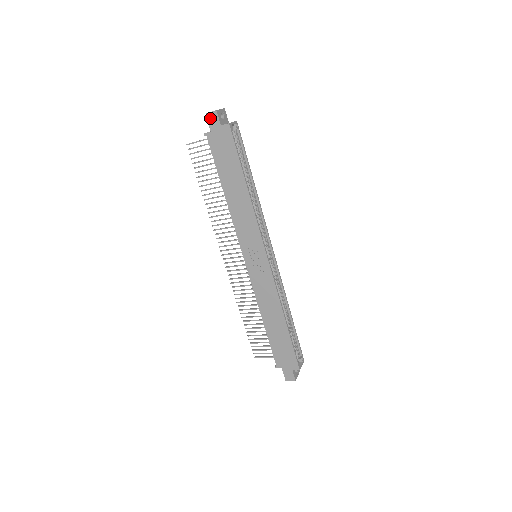
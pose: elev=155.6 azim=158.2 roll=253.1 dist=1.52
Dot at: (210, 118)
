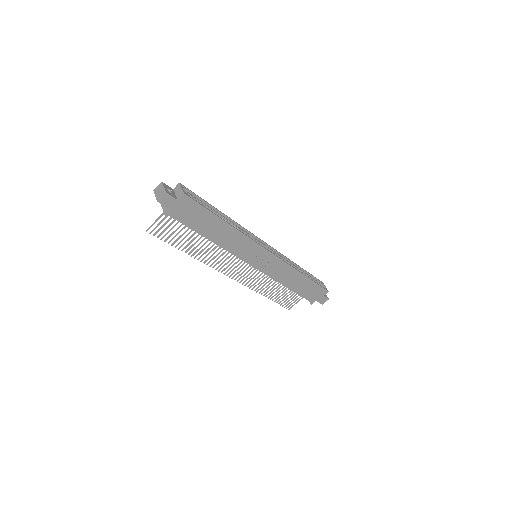
Dot at: (164, 202)
